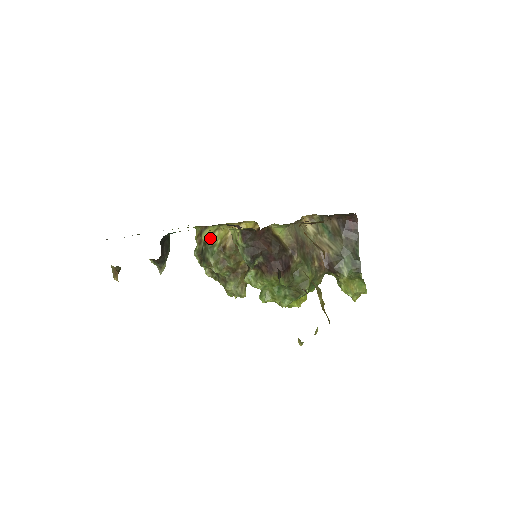
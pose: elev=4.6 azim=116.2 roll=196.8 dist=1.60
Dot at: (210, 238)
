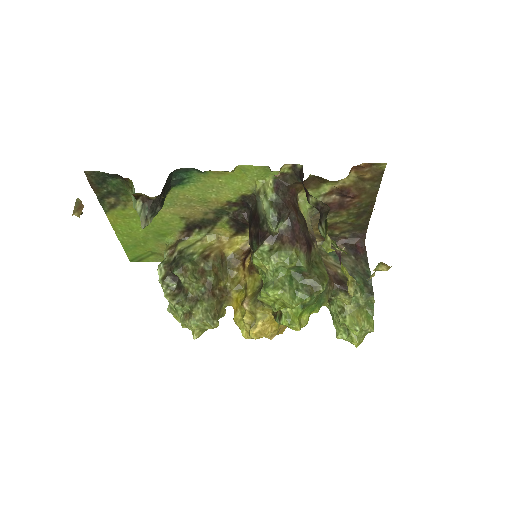
Dot at: (189, 247)
